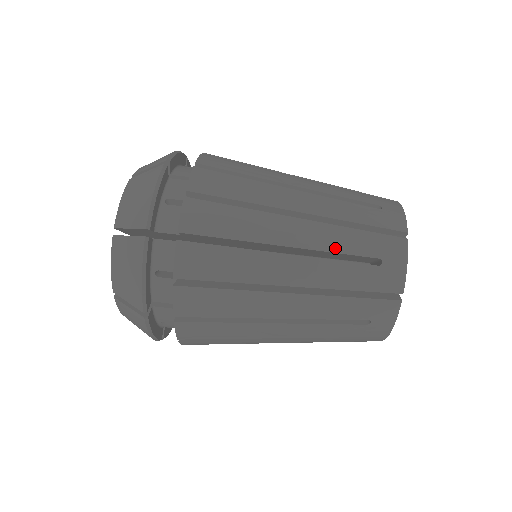
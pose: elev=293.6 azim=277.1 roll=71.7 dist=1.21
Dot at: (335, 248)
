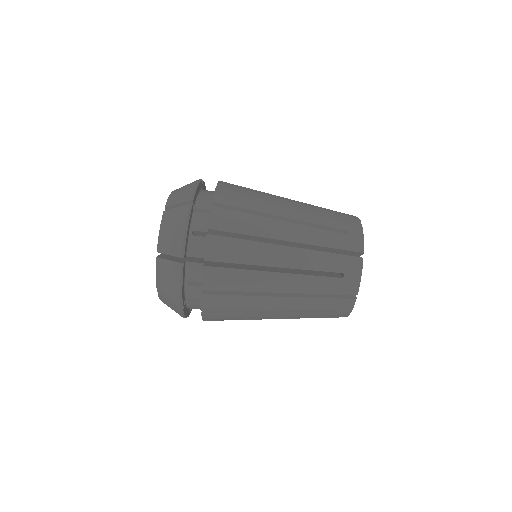
Dot at: (315, 221)
